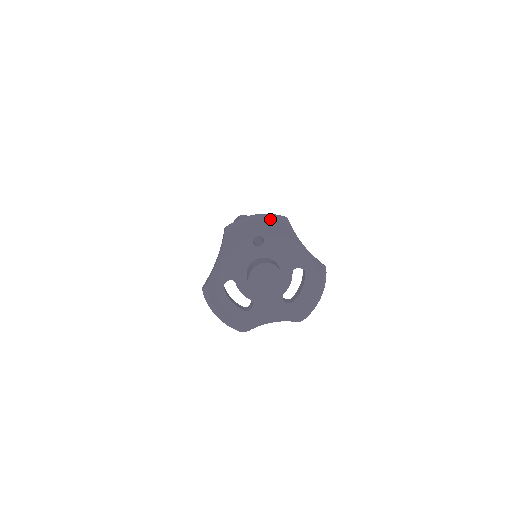
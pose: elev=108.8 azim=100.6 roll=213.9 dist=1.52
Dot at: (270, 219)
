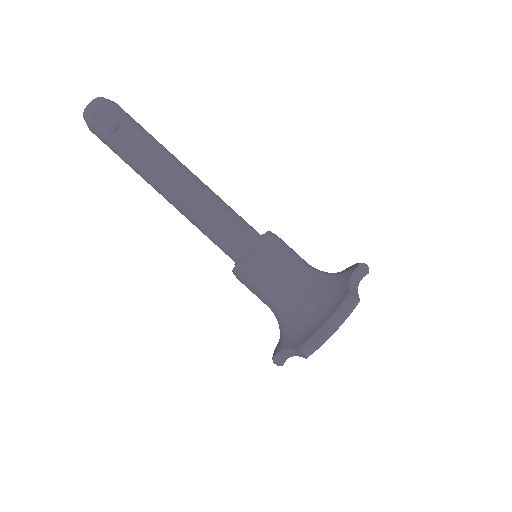
Dot at: occluded
